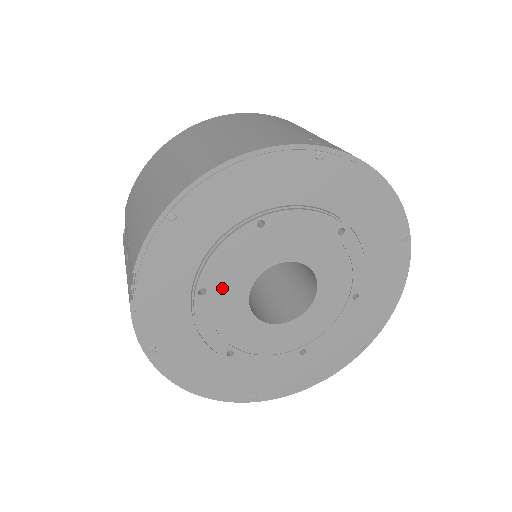
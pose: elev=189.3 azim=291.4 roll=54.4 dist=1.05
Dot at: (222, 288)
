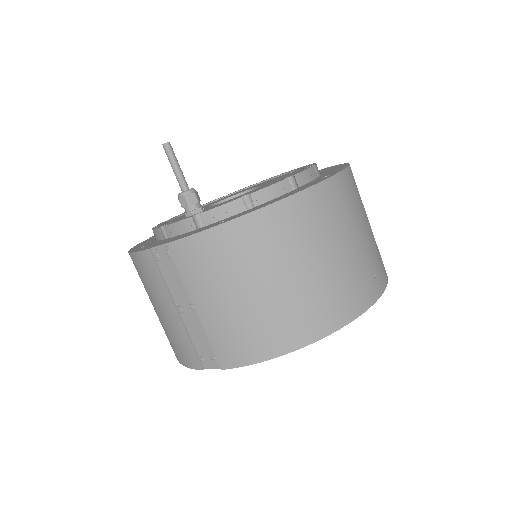
Dot at: occluded
